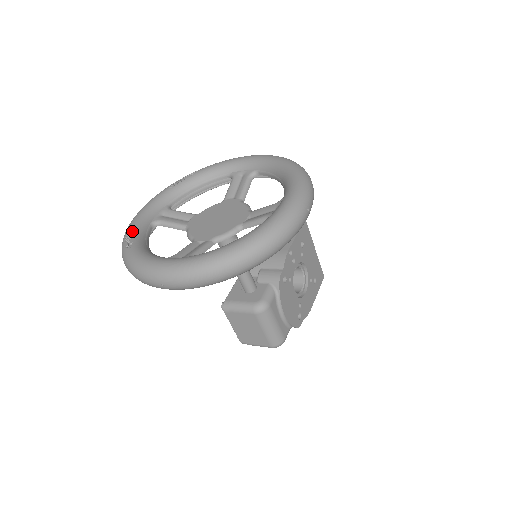
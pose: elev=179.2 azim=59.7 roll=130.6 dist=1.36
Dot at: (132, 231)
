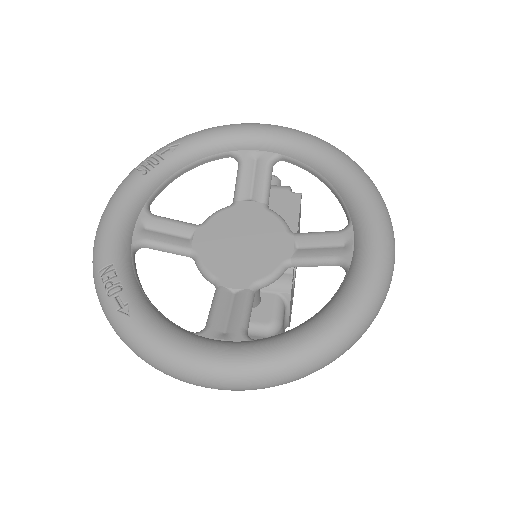
Dot at: (114, 273)
